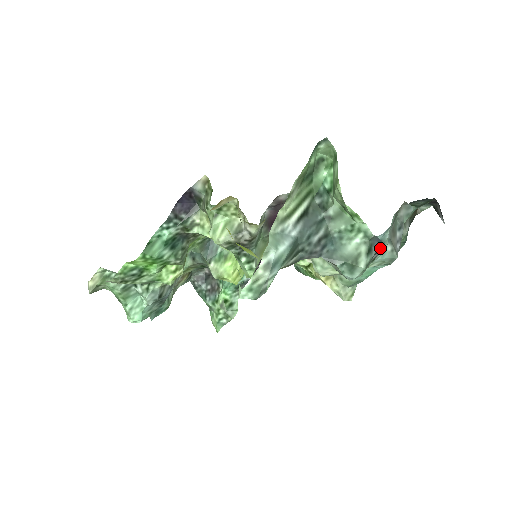
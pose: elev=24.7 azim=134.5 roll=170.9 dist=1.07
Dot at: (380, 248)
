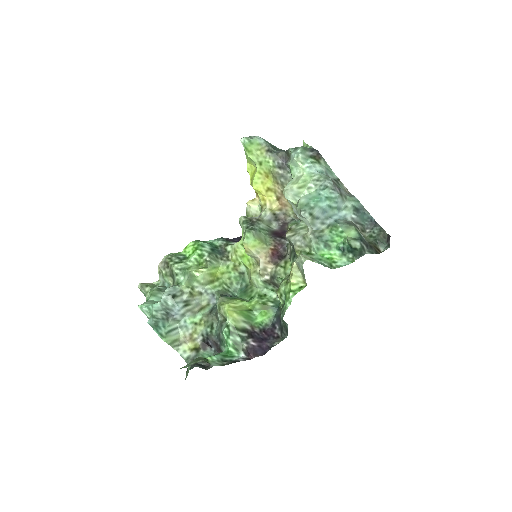
Dot at: (314, 150)
